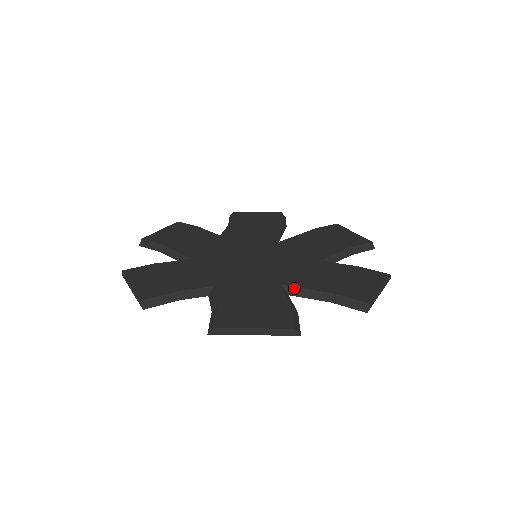
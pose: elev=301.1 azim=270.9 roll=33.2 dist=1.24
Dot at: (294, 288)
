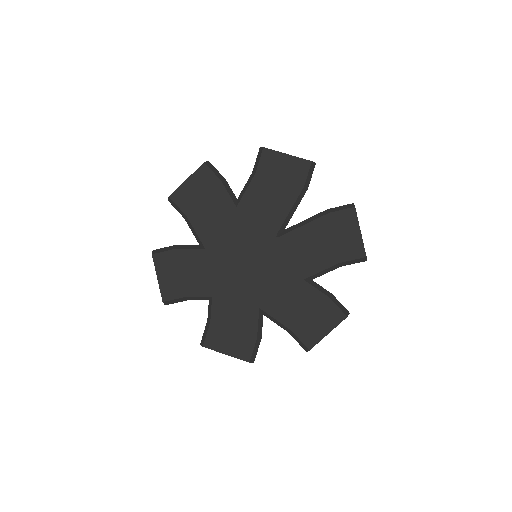
Dot at: (267, 315)
